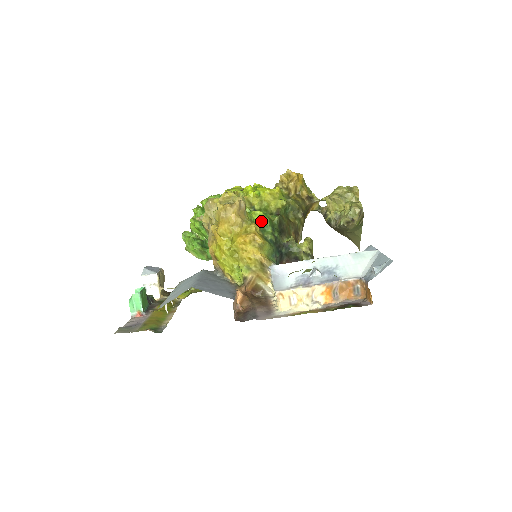
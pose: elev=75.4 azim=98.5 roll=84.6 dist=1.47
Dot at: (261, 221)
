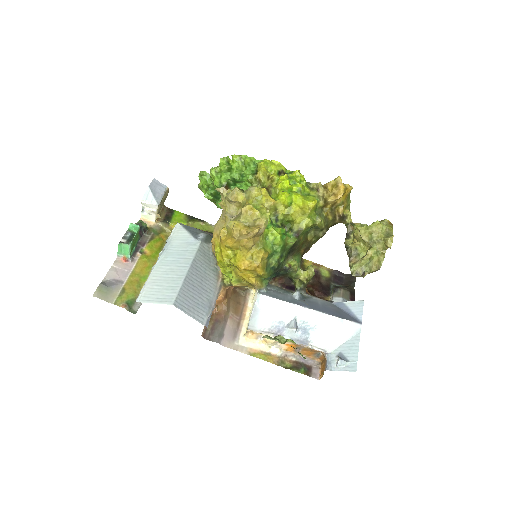
Dot at: (274, 244)
